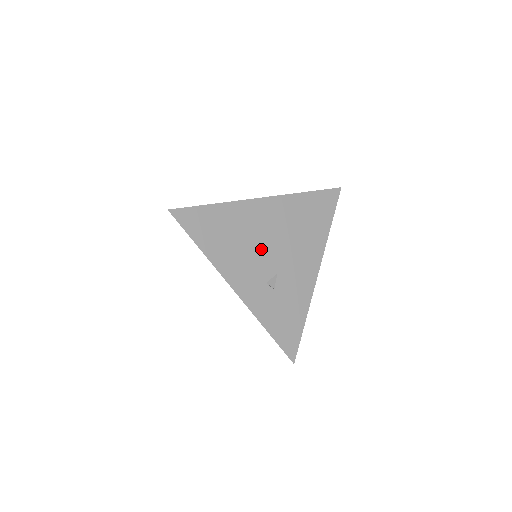
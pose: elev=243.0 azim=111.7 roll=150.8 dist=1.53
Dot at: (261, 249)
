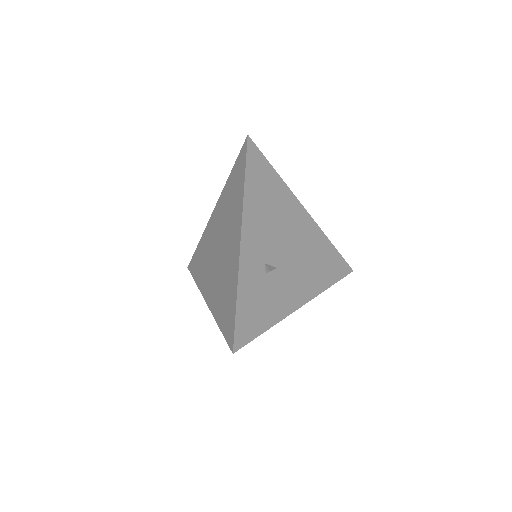
Dot at: (280, 237)
